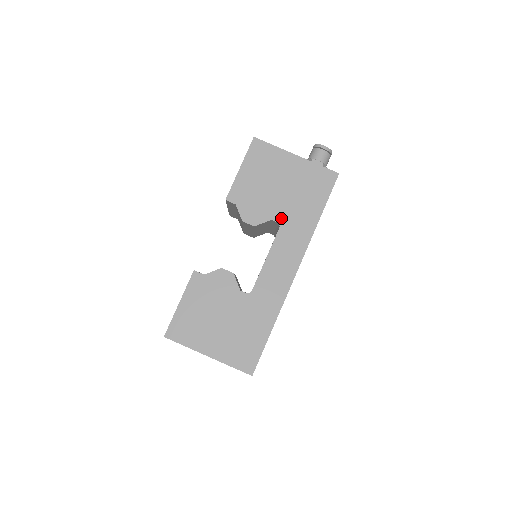
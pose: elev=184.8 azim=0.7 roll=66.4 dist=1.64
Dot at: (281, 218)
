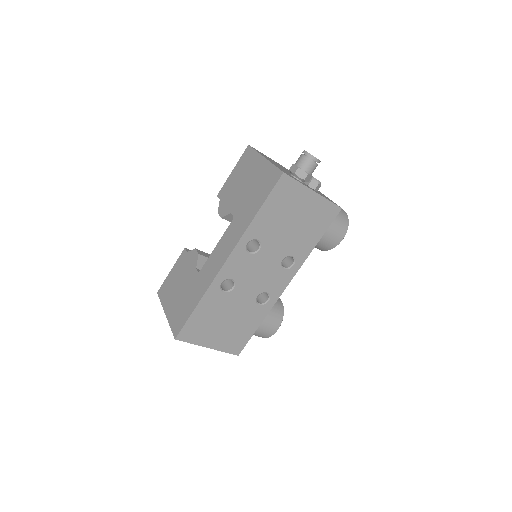
Dot at: (236, 212)
